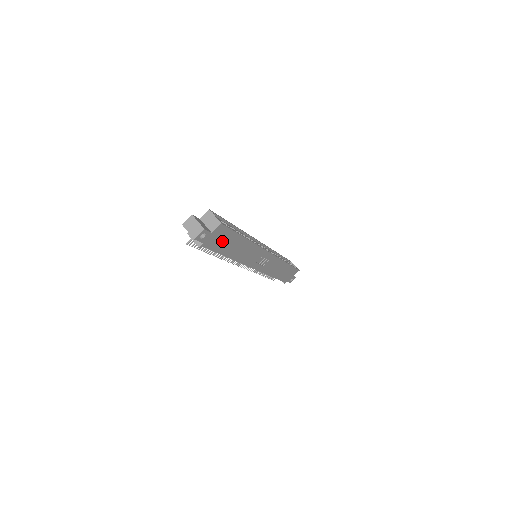
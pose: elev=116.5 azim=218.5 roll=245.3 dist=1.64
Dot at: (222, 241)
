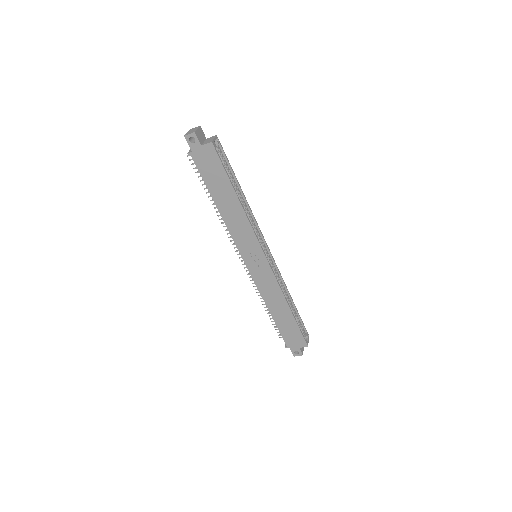
Dot at: (211, 171)
